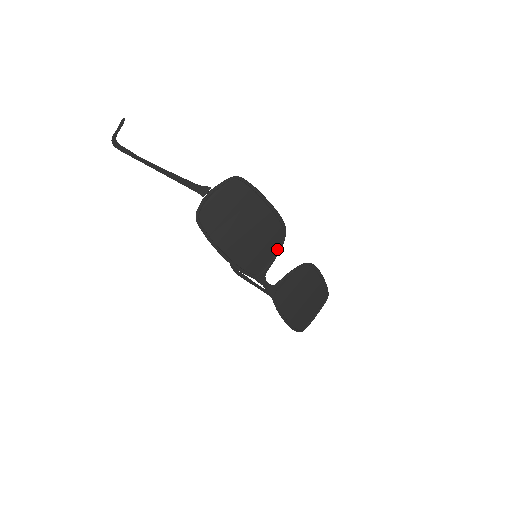
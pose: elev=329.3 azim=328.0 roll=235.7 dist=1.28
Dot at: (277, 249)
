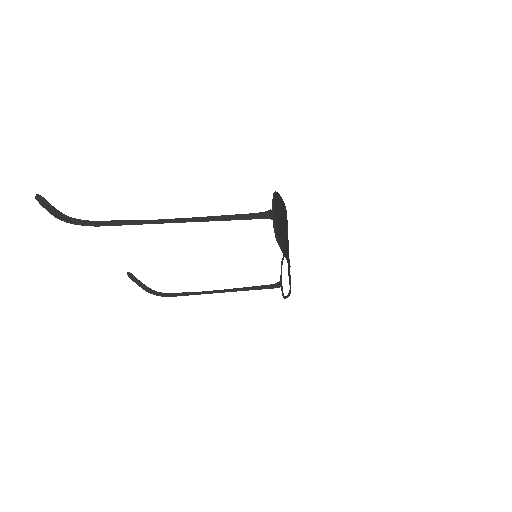
Dot at: occluded
